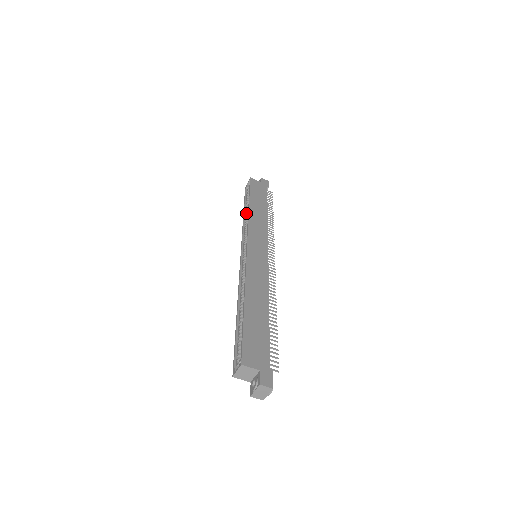
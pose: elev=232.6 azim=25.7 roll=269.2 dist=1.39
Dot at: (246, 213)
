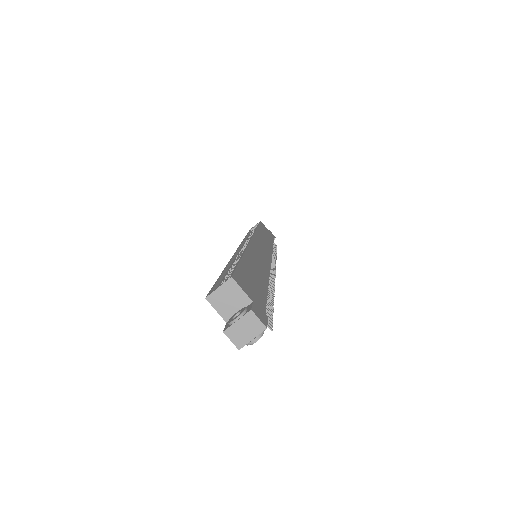
Dot at: (250, 235)
